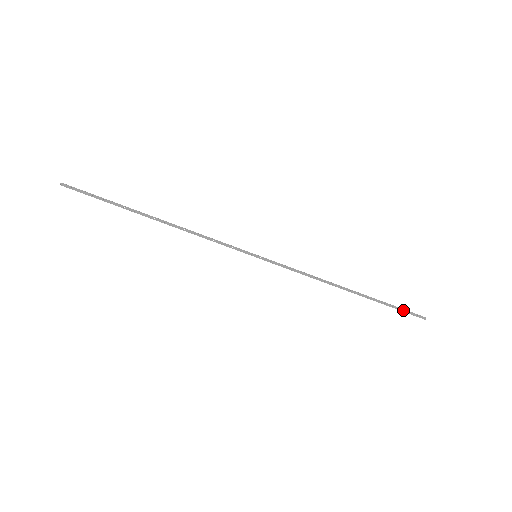
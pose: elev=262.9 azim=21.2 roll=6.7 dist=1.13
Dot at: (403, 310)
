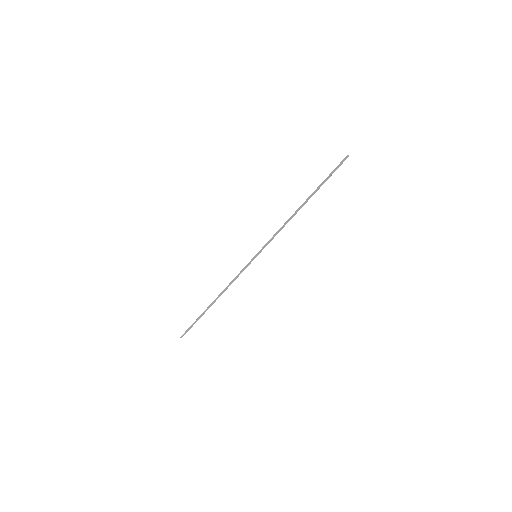
Dot at: (333, 171)
